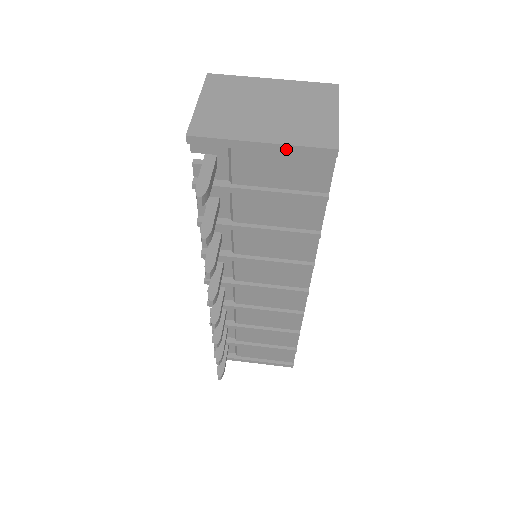
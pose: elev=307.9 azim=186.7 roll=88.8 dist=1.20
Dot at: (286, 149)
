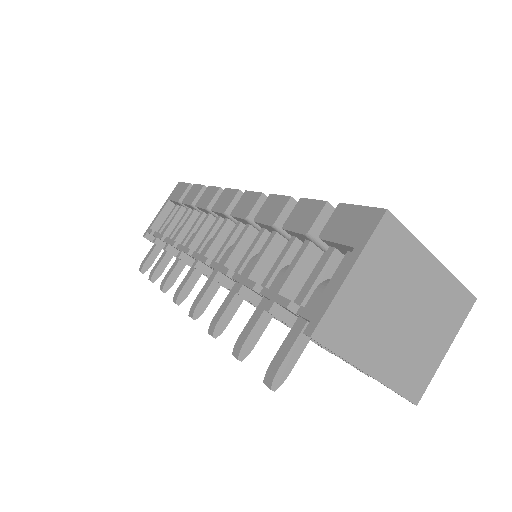
Dot at: (381, 383)
